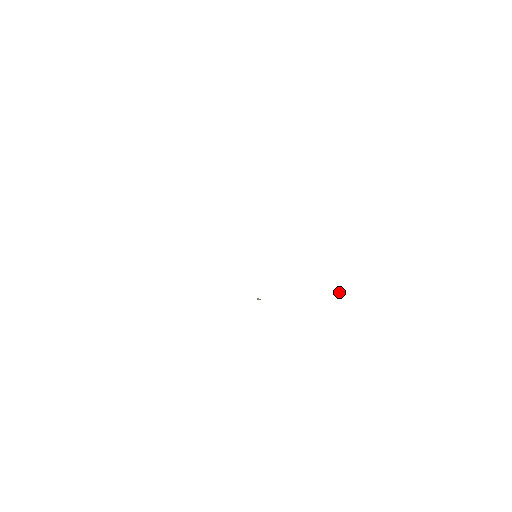
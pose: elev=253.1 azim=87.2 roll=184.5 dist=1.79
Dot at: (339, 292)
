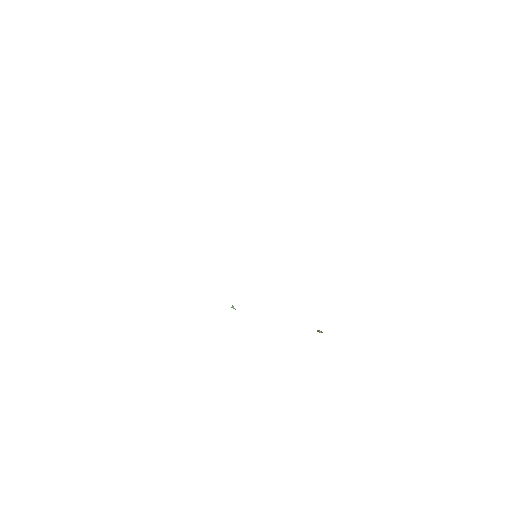
Dot at: (321, 331)
